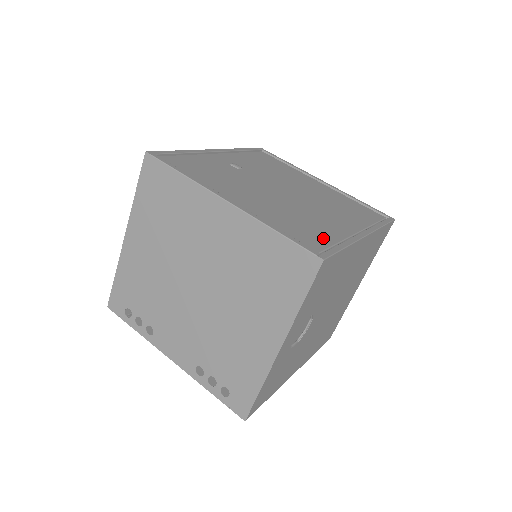
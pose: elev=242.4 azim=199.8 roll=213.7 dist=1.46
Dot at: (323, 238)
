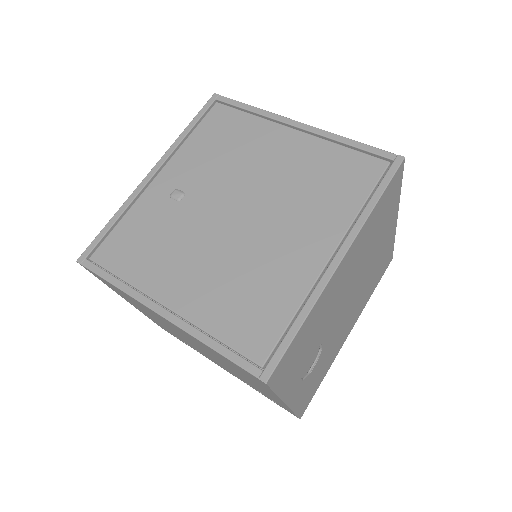
Dot at: (275, 318)
